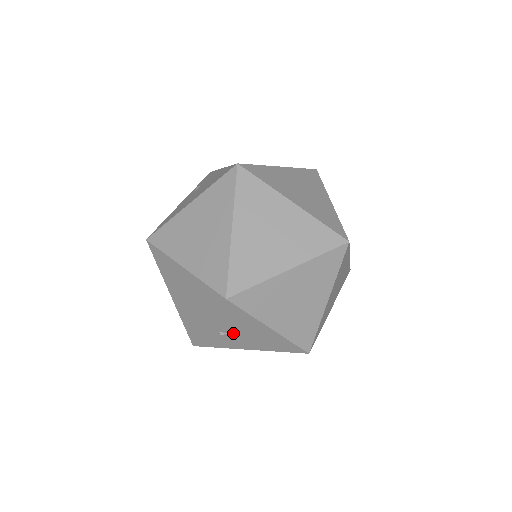
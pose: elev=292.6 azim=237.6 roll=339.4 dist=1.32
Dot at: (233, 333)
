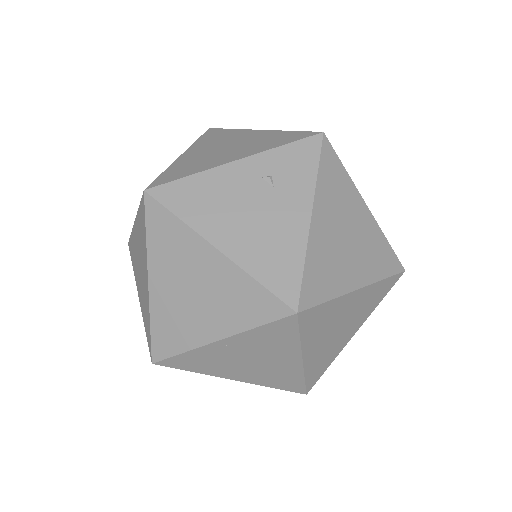
Dot at: occluded
